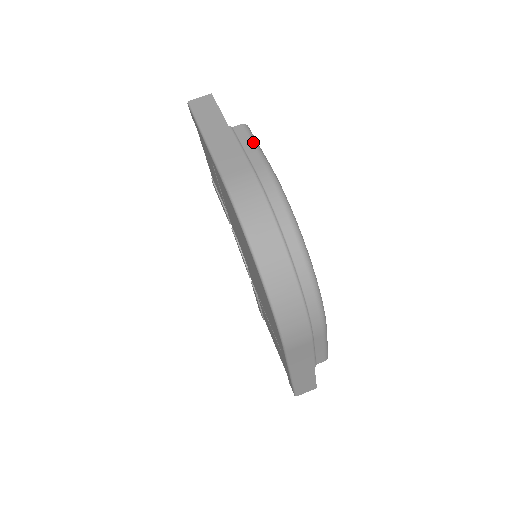
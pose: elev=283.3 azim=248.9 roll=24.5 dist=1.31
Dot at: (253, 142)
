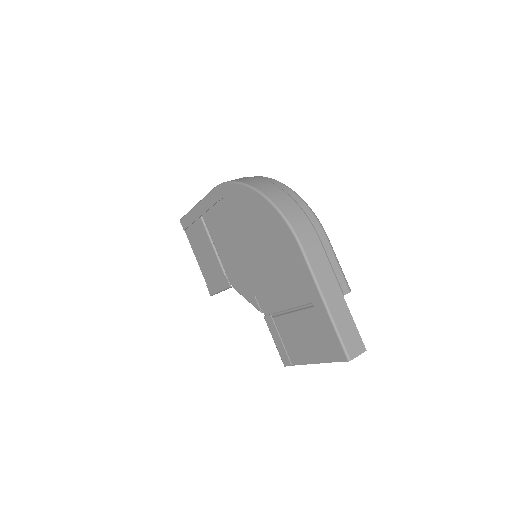
Dot at: occluded
